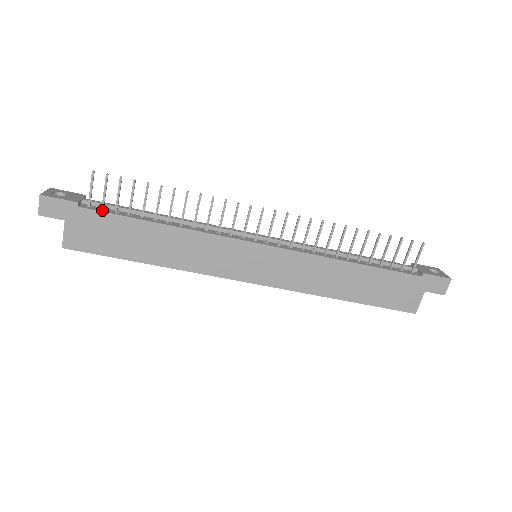
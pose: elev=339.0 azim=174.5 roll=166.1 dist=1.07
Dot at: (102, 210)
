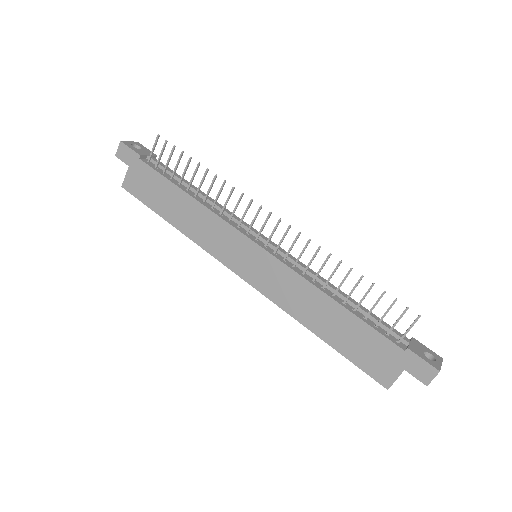
Dot at: (154, 168)
